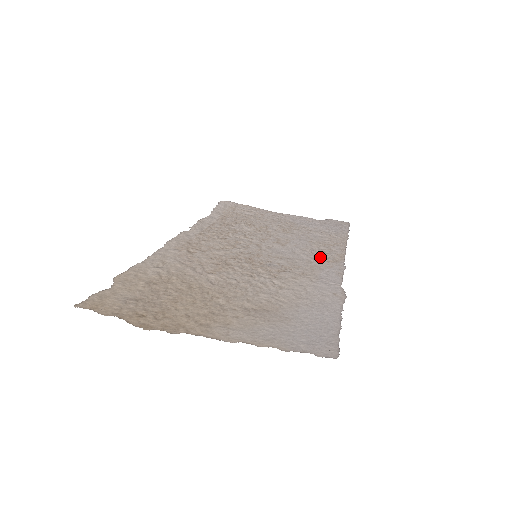
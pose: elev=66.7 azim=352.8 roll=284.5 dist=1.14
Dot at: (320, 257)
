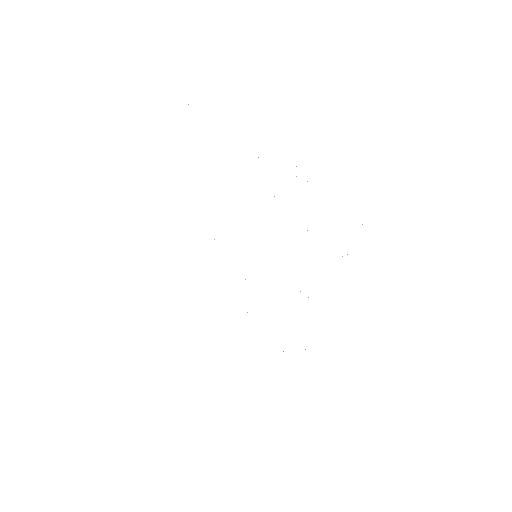
Dot at: occluded
